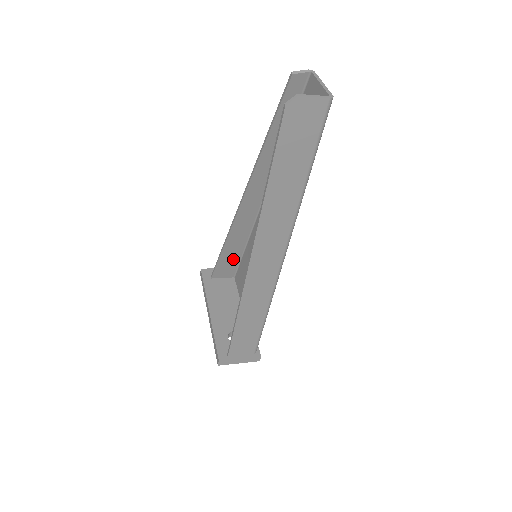
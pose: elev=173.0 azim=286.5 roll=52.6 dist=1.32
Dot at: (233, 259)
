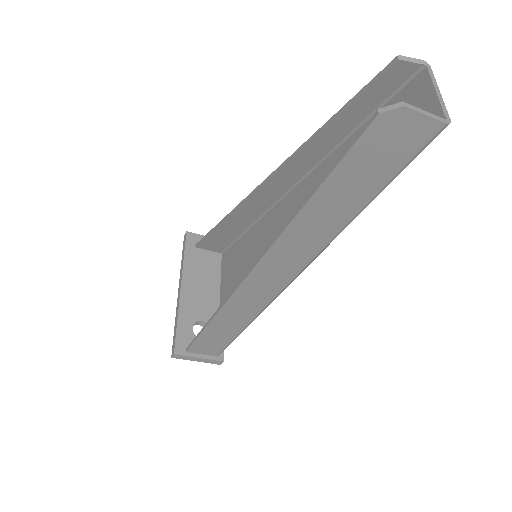
Dot at: (227, 237)
